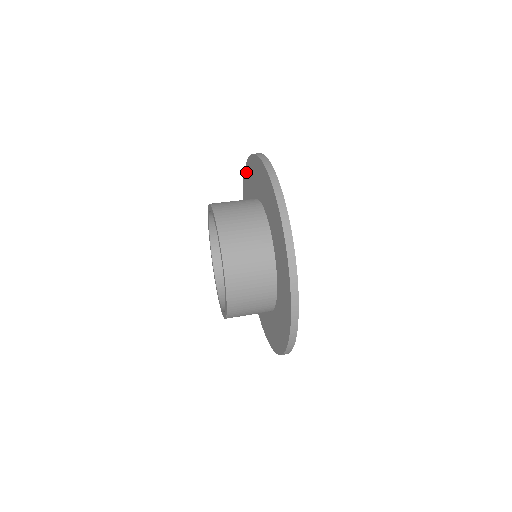
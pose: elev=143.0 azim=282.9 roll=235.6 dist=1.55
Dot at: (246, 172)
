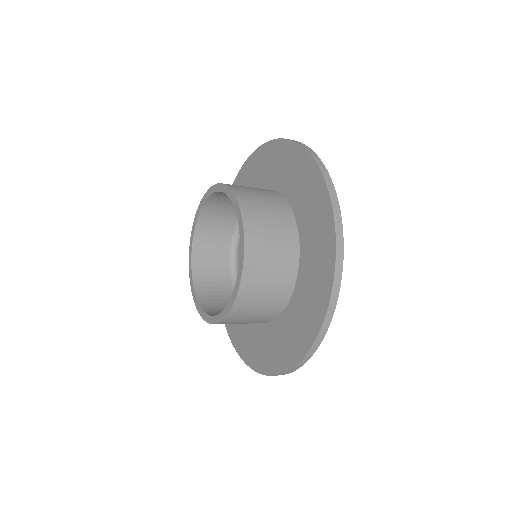
Dot at: occluded
